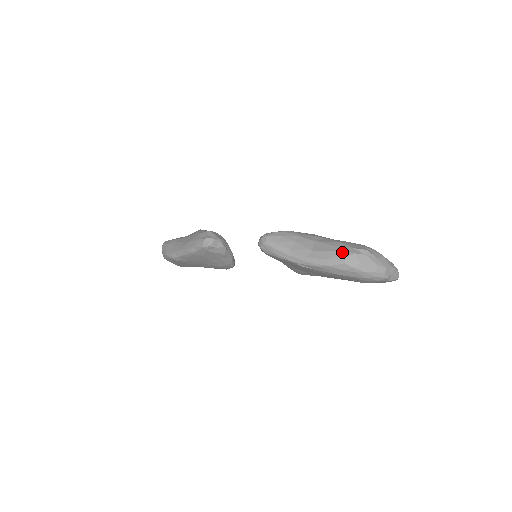
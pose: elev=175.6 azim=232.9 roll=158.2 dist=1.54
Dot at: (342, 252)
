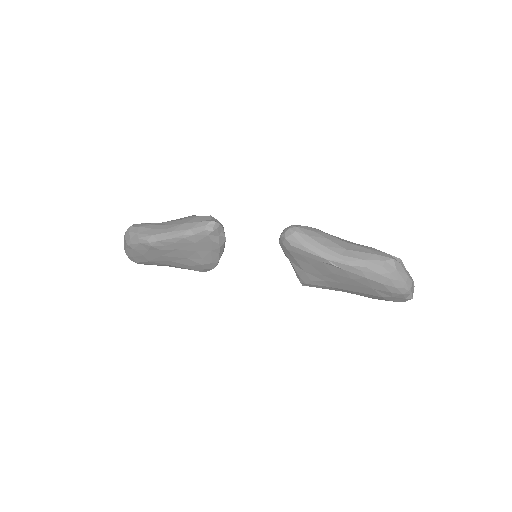
Dot at: (380, 255)
